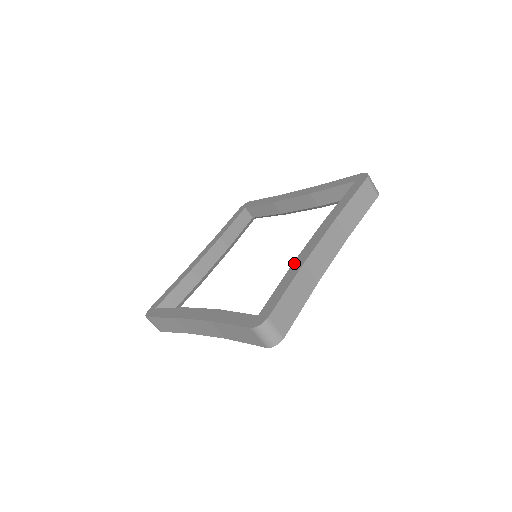
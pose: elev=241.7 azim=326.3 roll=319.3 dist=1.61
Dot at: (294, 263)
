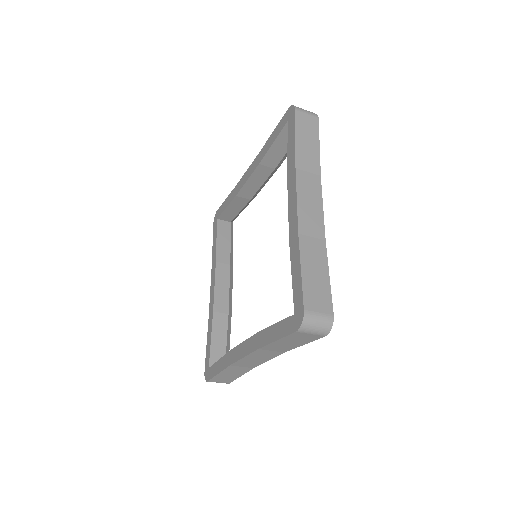
Dot at: (230, 352)
